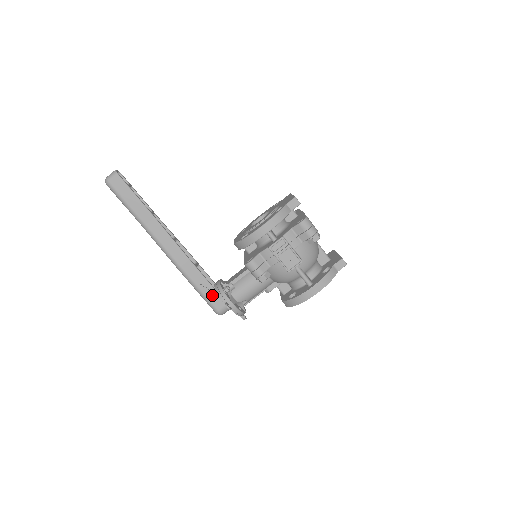
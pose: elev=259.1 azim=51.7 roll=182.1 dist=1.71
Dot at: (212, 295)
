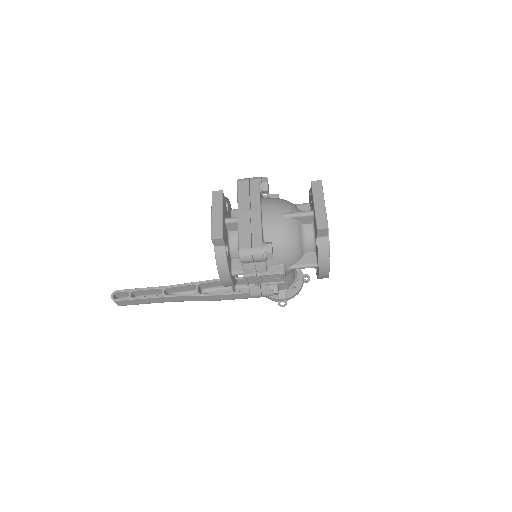
Dot at: occluded
